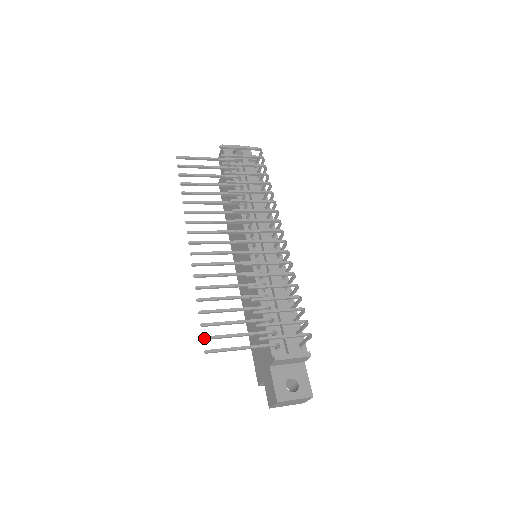
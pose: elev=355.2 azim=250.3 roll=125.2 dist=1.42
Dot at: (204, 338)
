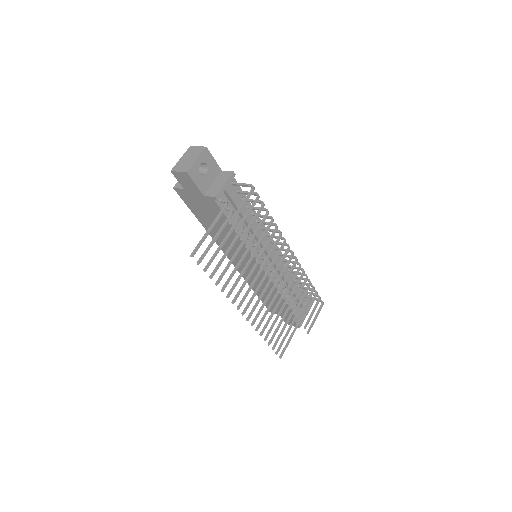
Dot at: occluded
